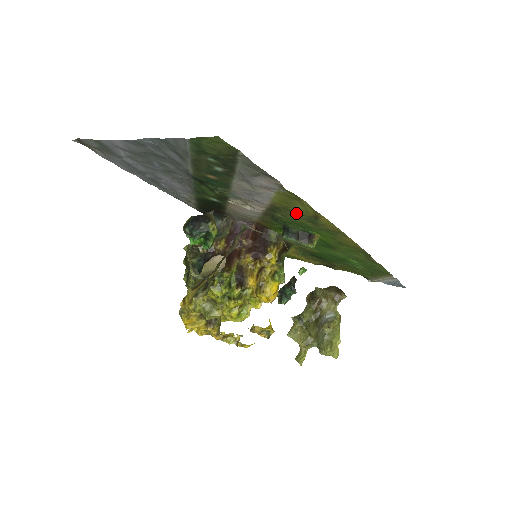
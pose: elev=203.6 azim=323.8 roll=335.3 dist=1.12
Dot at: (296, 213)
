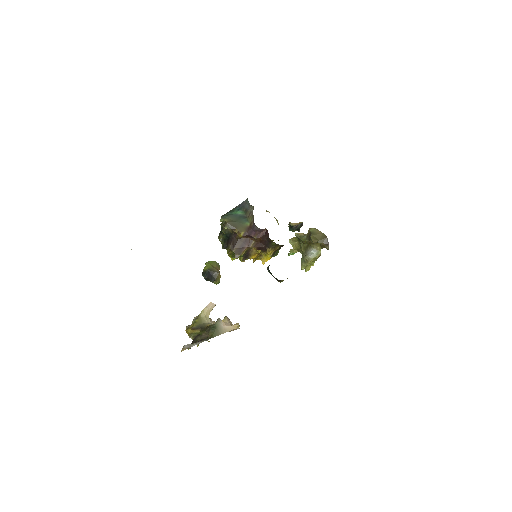
Dot at: occluded
